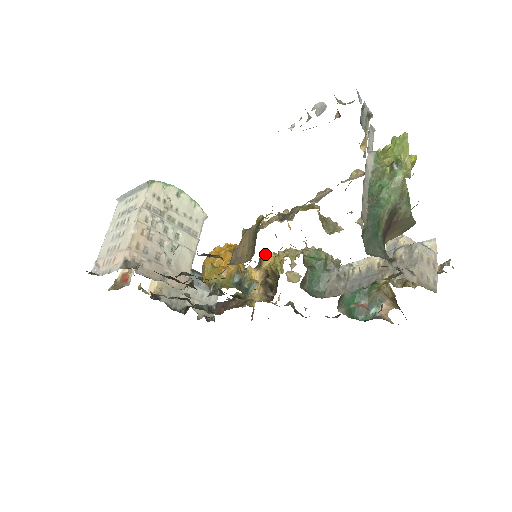
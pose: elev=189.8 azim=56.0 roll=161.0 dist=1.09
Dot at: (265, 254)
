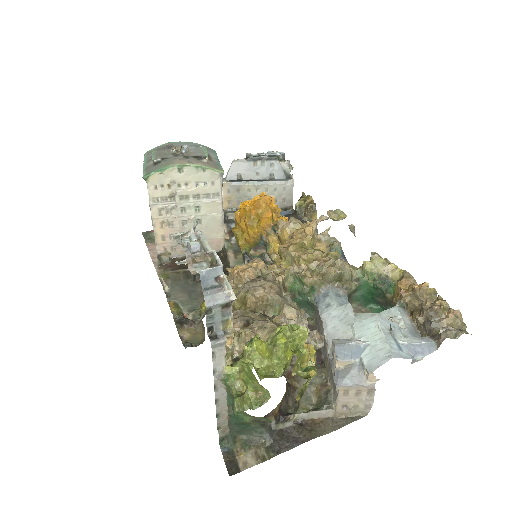
Dot at: (281, 226)
